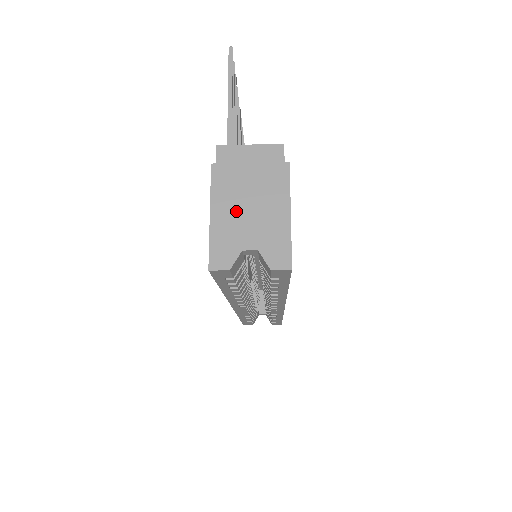
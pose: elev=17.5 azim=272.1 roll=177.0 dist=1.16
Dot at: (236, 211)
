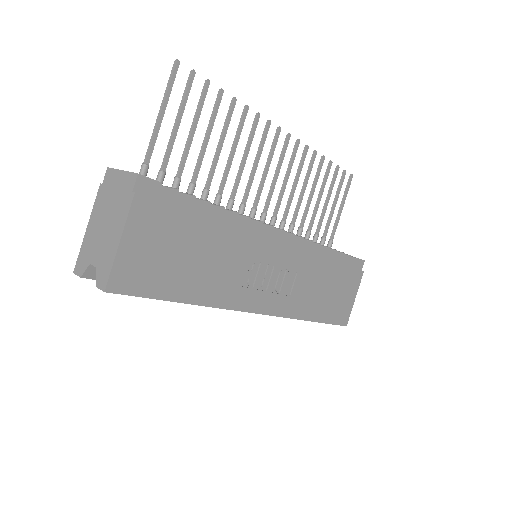
Dot at: (97, 229)
